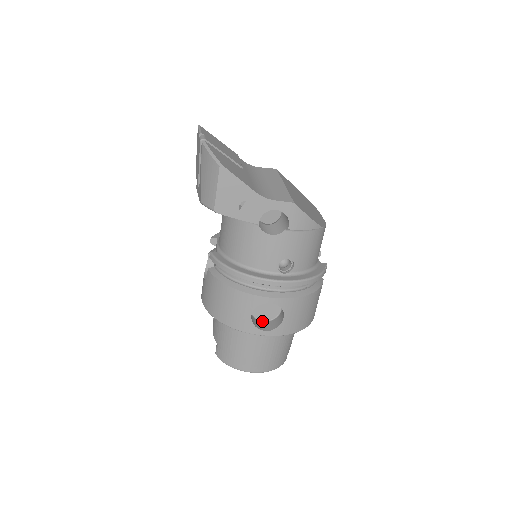
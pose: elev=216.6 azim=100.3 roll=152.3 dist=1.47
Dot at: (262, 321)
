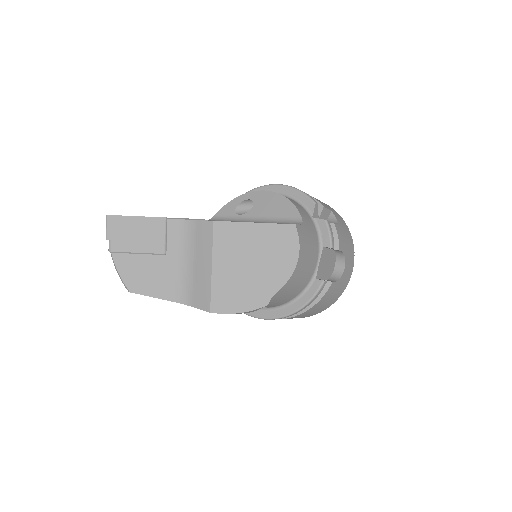
Dot at: occluded
